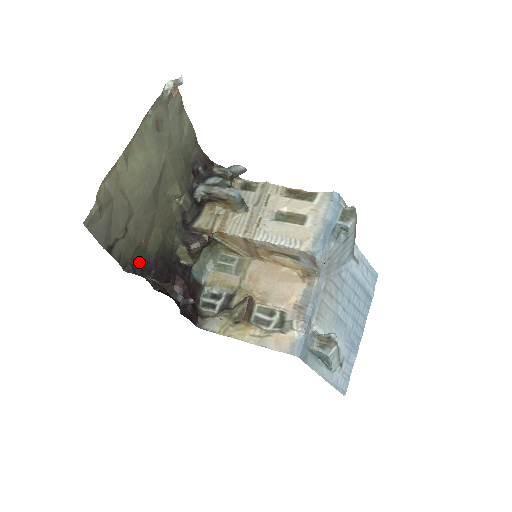
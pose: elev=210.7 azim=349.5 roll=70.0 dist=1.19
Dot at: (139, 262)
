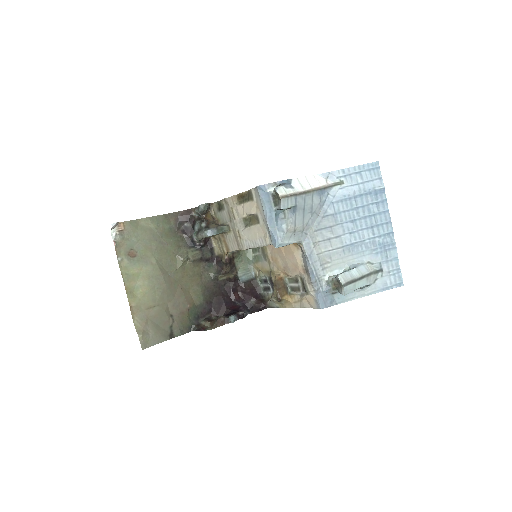
Dot at: (198, 315)
